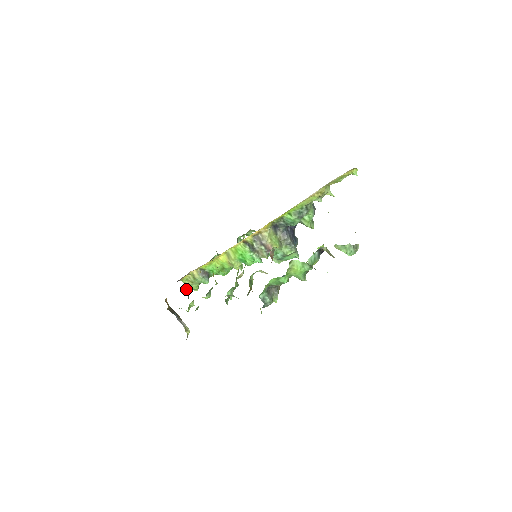
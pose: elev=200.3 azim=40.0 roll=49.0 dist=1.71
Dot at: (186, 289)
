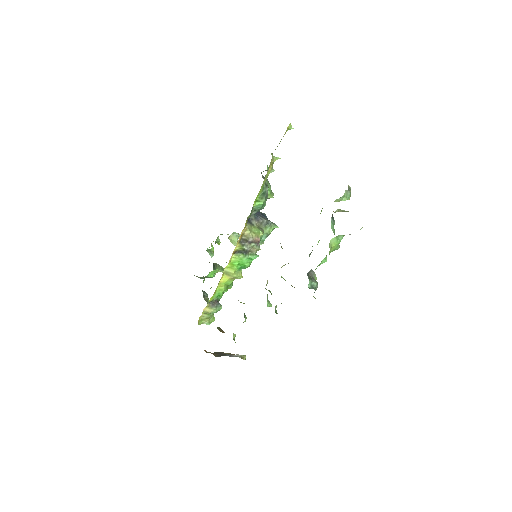
Dot at: (218, 329)
